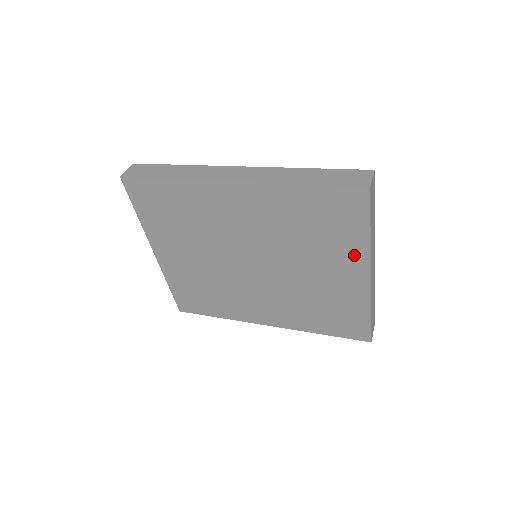
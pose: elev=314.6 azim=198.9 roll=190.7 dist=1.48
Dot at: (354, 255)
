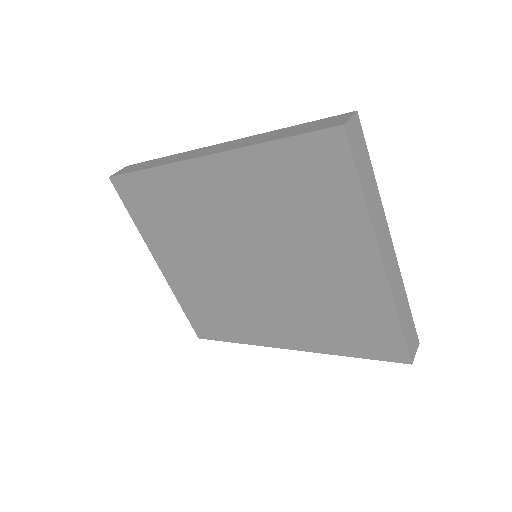
Dot at: (353, 231)
